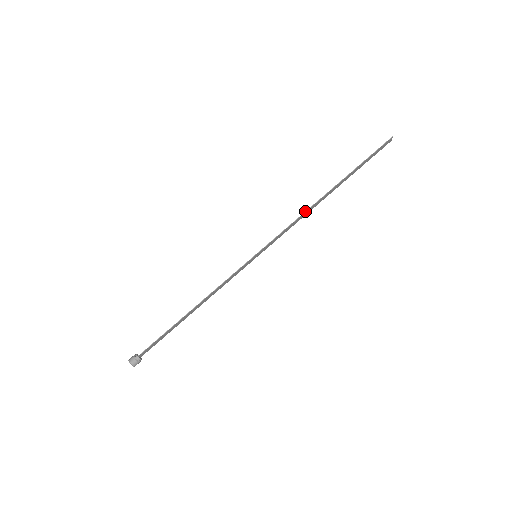
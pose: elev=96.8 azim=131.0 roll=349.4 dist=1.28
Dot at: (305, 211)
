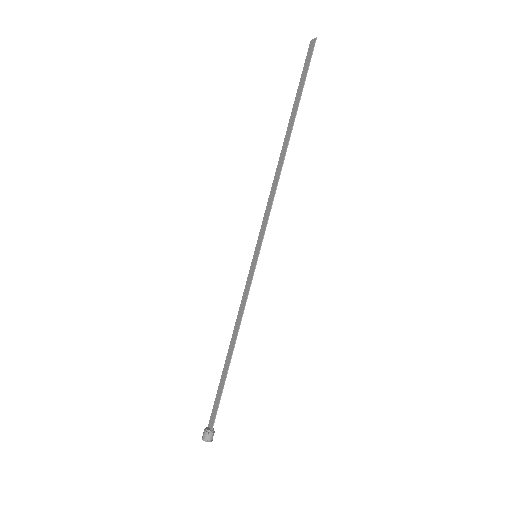
Dot at: (278, 178)
